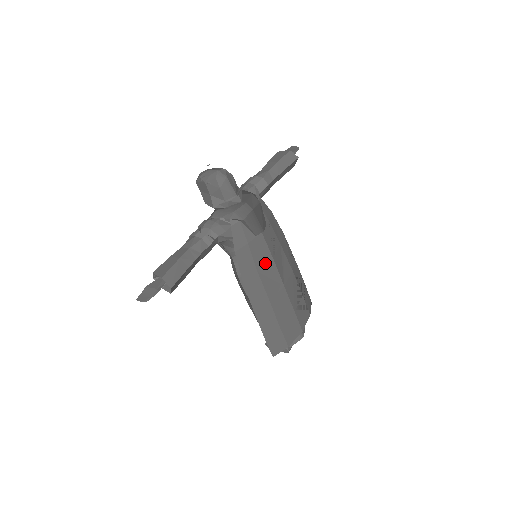
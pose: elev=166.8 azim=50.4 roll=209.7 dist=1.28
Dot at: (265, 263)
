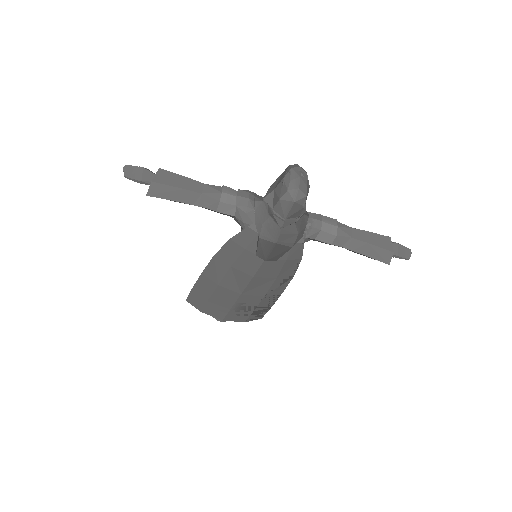
Dot at: (243, 271)
